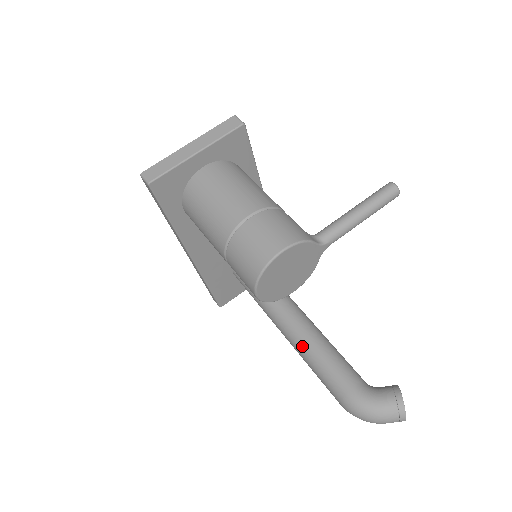
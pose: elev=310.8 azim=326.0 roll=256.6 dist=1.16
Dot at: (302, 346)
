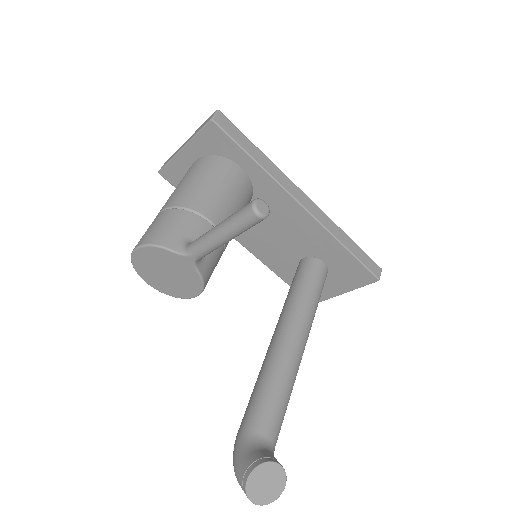
Dot at: (262, 365)
